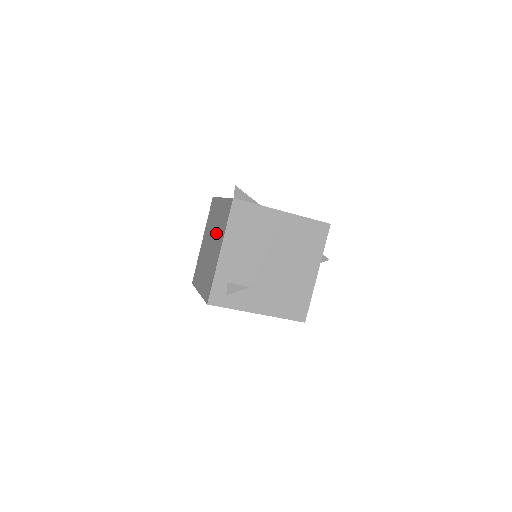
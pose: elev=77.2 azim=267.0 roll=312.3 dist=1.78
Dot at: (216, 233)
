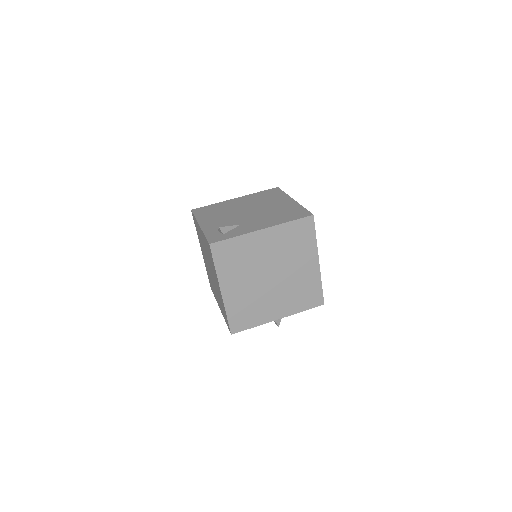
Dot at: (204, 251)
